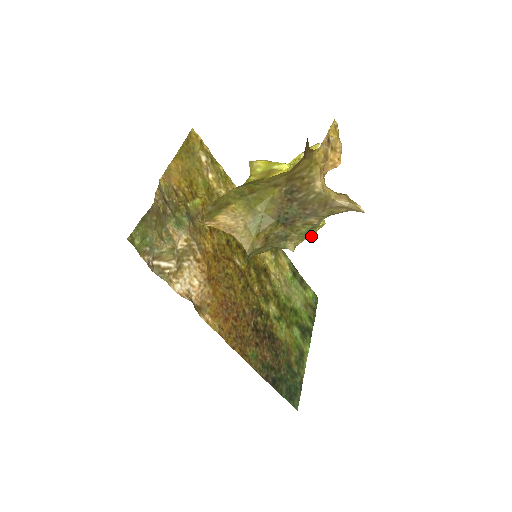
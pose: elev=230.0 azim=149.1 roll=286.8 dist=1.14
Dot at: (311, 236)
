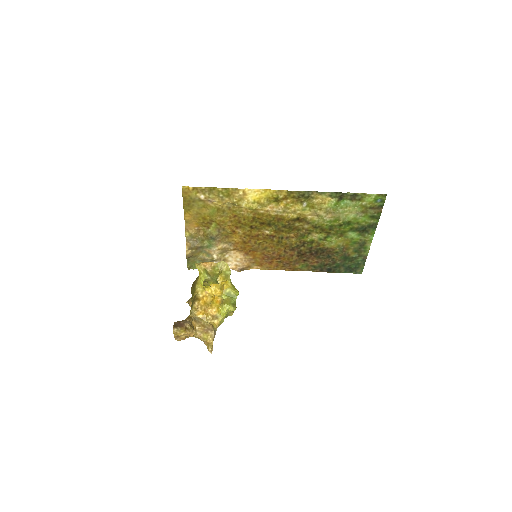
Dot at: (230, 315)
